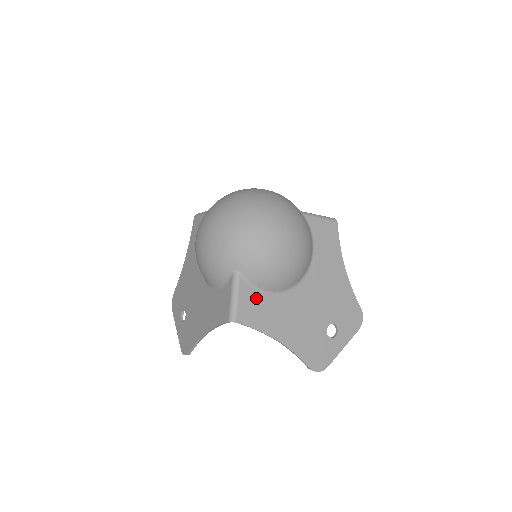
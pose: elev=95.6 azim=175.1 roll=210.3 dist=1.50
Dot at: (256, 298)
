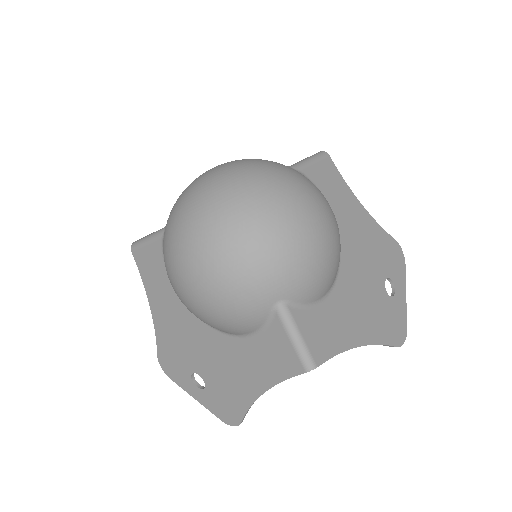
Dot at: (316, 317)
